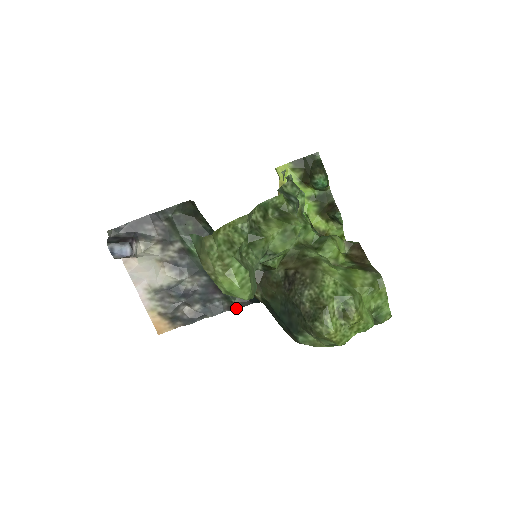
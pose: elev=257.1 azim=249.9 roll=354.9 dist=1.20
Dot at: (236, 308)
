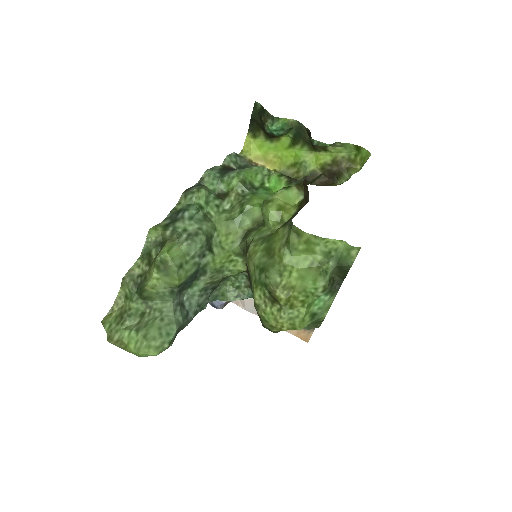
Dot at: occluded
